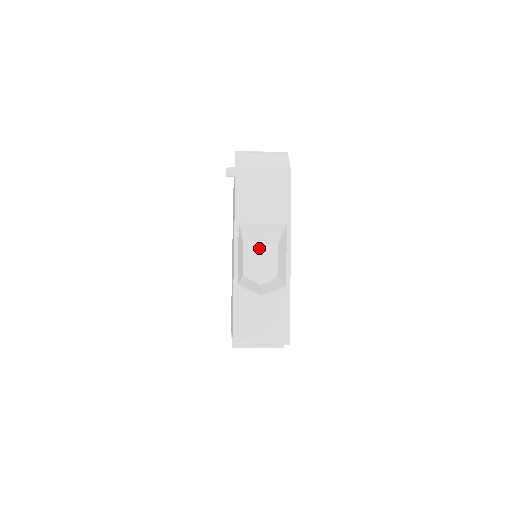
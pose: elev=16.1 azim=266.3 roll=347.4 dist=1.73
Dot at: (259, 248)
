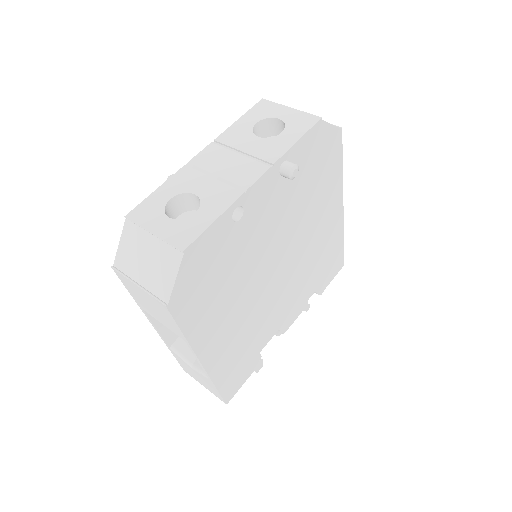
Dot at: occluded
